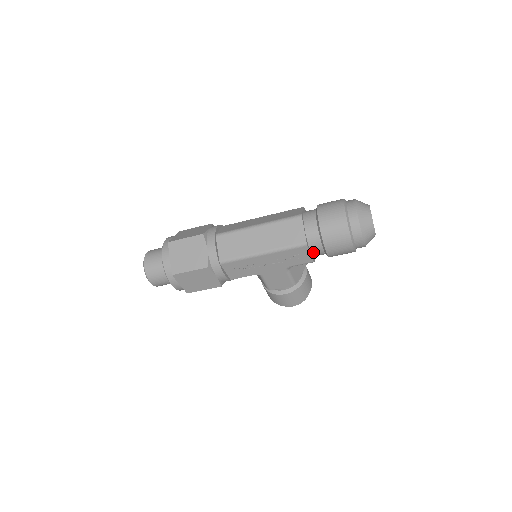
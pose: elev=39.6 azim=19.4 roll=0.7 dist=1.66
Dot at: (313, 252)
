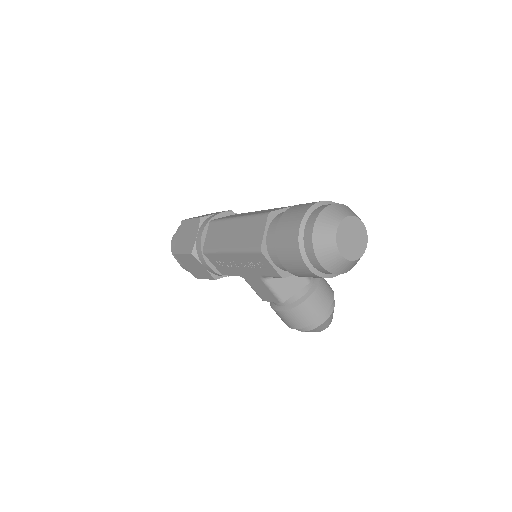
Dot at: (277, 264)
